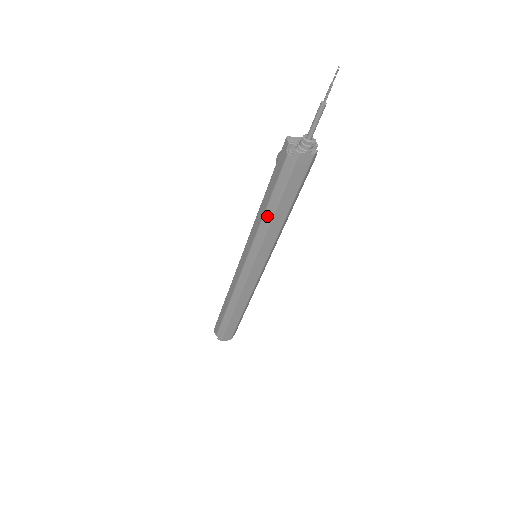
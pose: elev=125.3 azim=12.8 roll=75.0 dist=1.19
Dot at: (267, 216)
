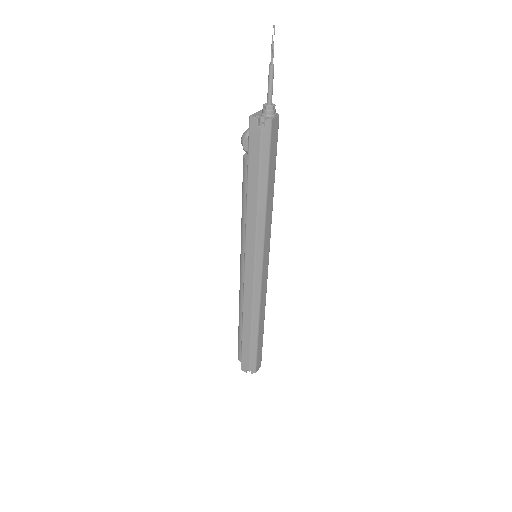
Dot at: (262, 201)
